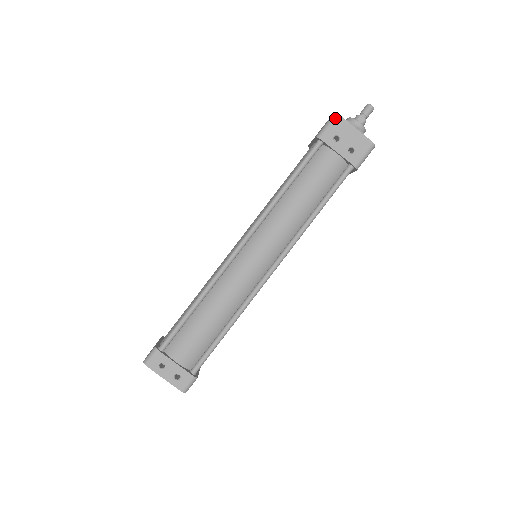
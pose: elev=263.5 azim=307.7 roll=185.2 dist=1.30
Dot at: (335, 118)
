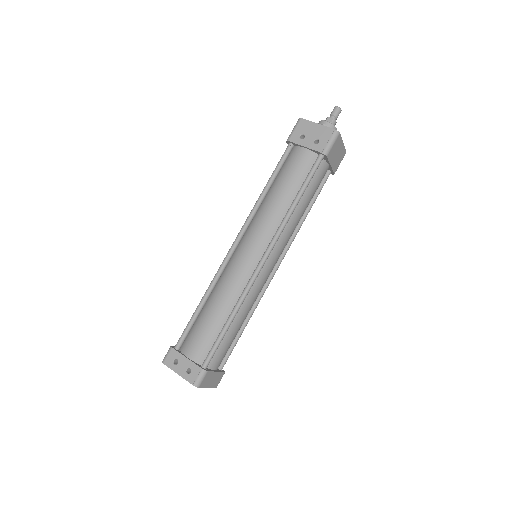
Dot at: (299, 122)
